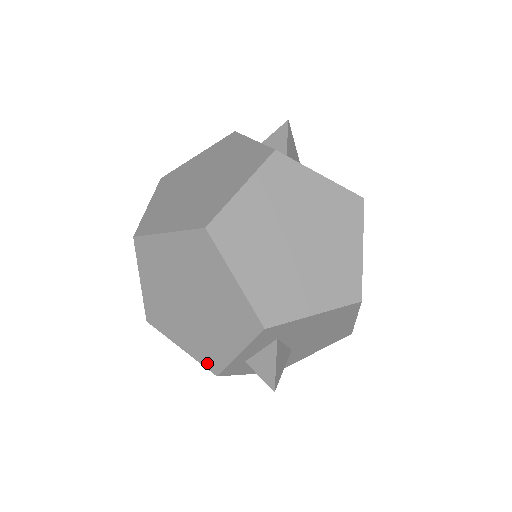
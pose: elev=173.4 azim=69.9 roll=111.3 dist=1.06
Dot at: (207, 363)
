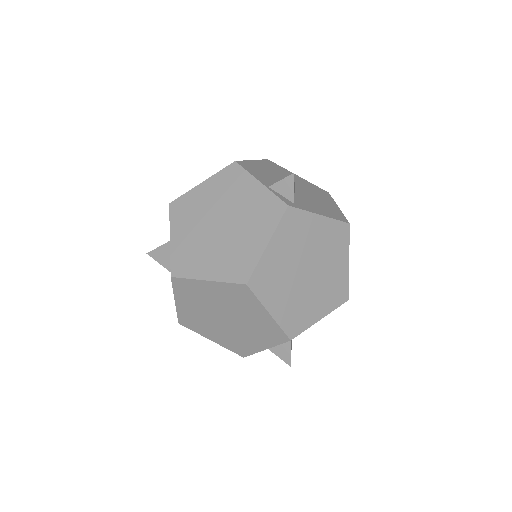
Dot at: (236, 351)
